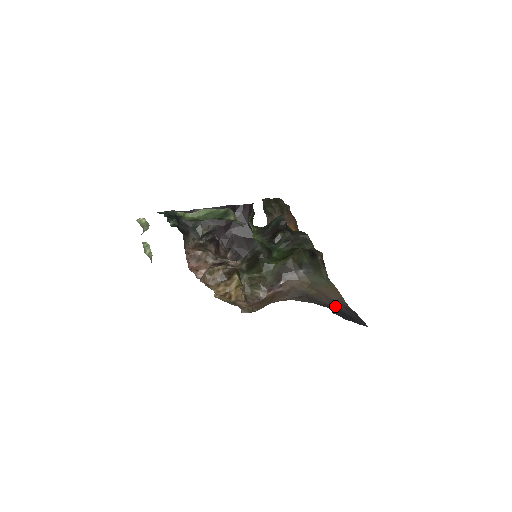
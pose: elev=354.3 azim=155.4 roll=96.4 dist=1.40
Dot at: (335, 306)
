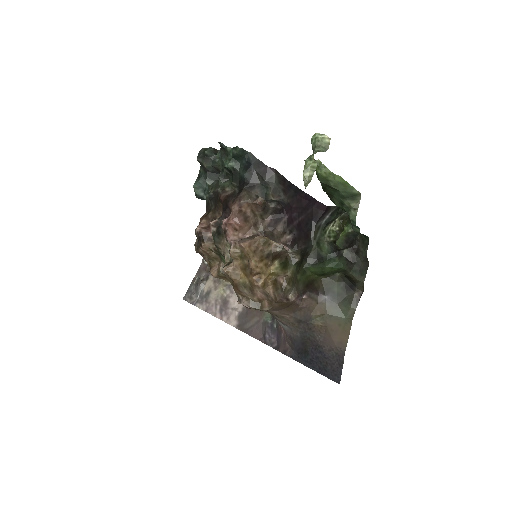
Dot at: (325, 348)
